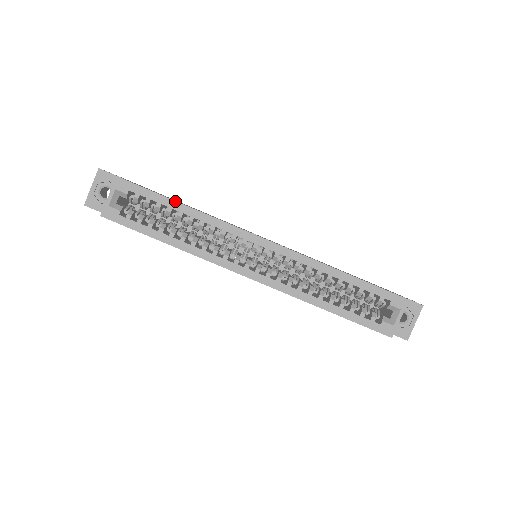
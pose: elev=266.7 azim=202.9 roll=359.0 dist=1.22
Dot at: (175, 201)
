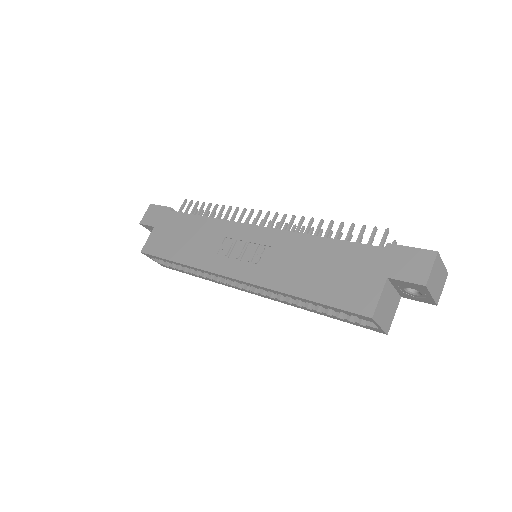
Dot at: (172, 261)
